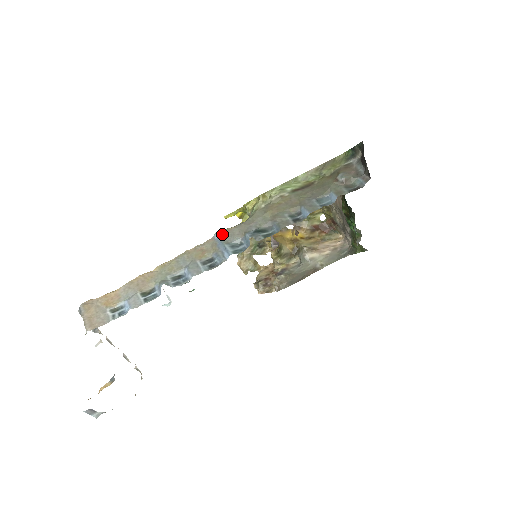
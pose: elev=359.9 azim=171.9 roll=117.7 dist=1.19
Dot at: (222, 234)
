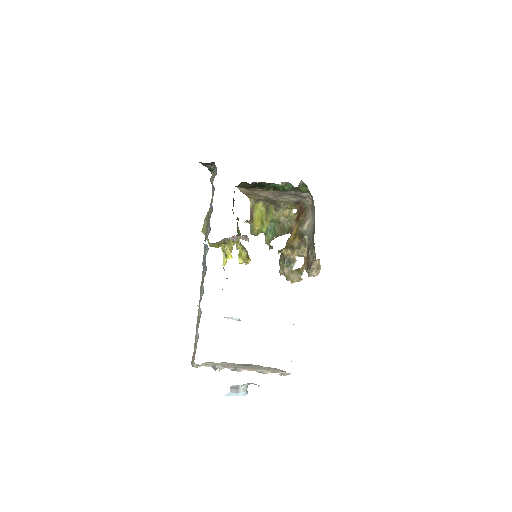
Dot at: (203, 261)
